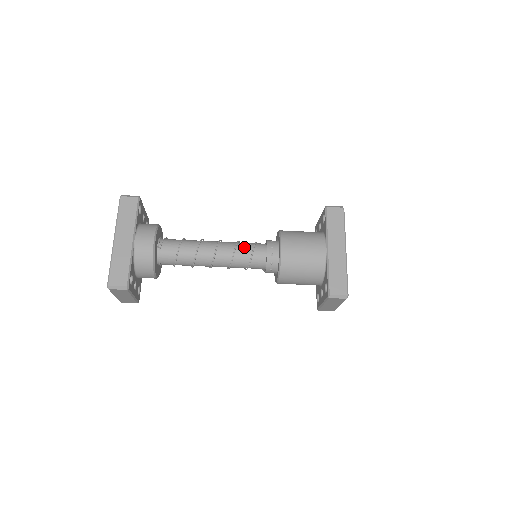
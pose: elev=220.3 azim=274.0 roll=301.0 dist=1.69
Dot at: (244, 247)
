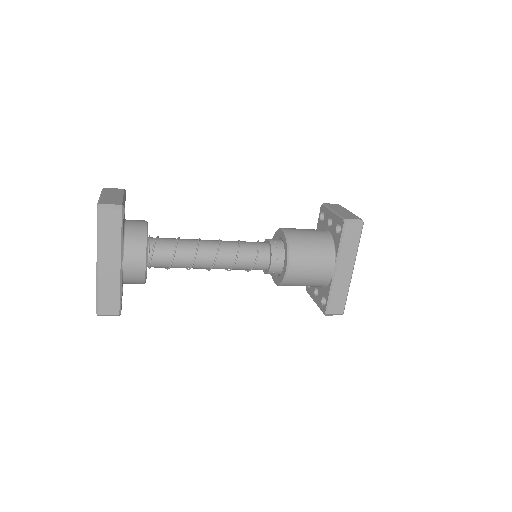
Dot at: (246, 256)
